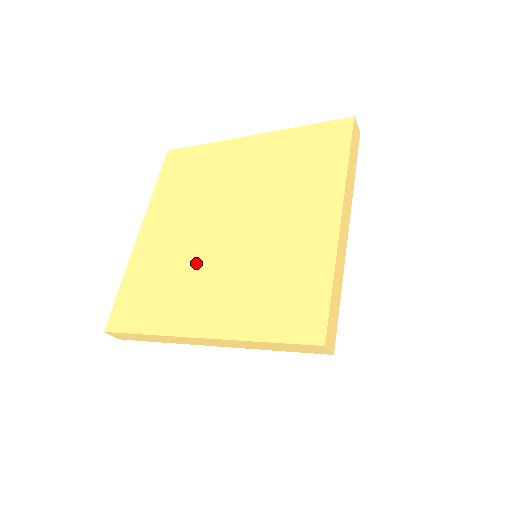
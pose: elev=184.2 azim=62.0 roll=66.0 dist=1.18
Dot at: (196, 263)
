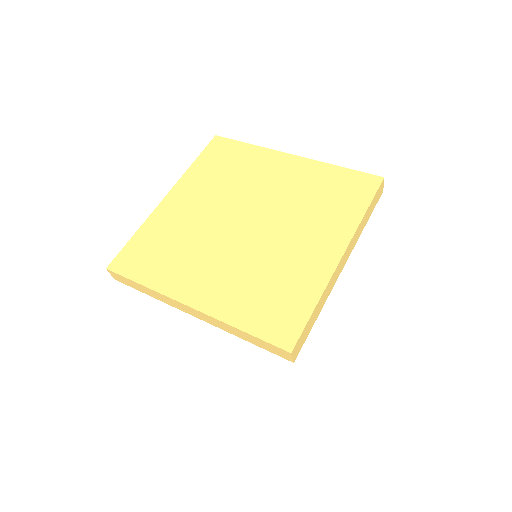
Dot at: (208, 243)
